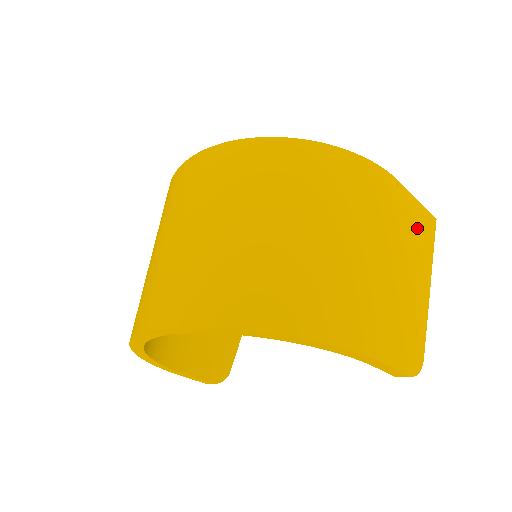
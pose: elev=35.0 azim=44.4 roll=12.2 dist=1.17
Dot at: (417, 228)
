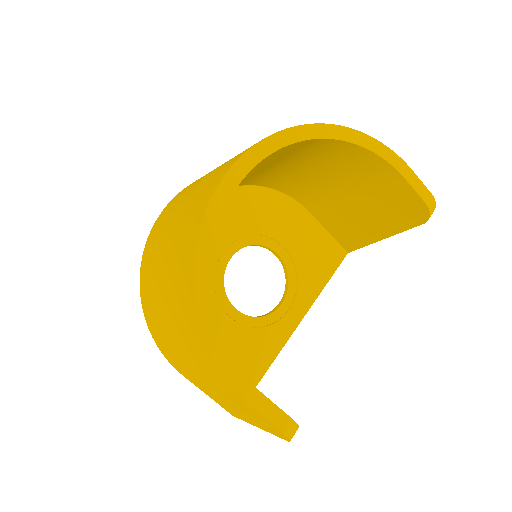
Dot at: occluded
